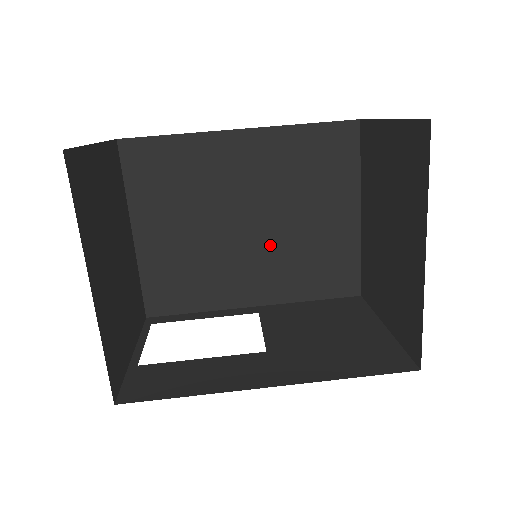
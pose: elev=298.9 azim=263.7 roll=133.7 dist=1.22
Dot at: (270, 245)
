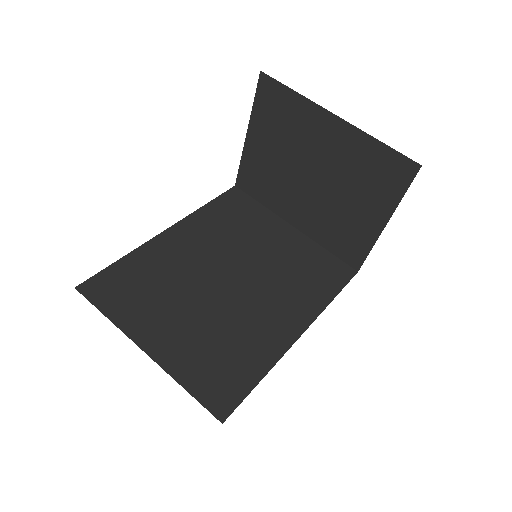
Dot at: (261, 283)
